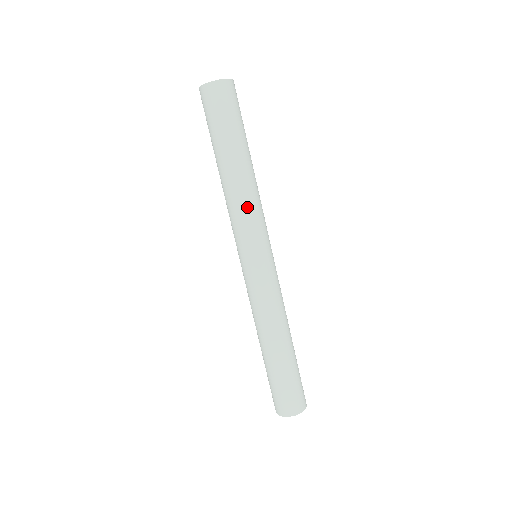
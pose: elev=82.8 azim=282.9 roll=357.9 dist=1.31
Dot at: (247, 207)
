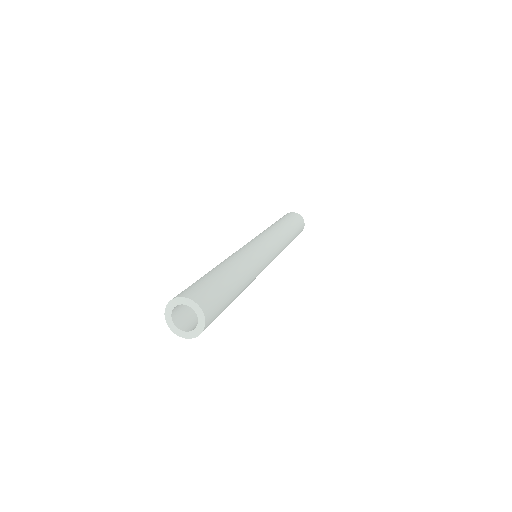
Dot at: occluded
